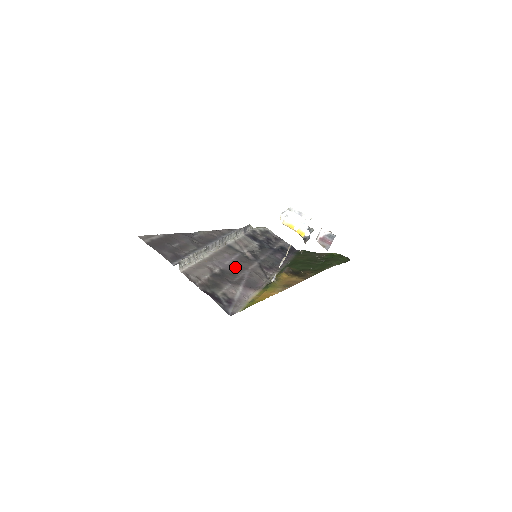
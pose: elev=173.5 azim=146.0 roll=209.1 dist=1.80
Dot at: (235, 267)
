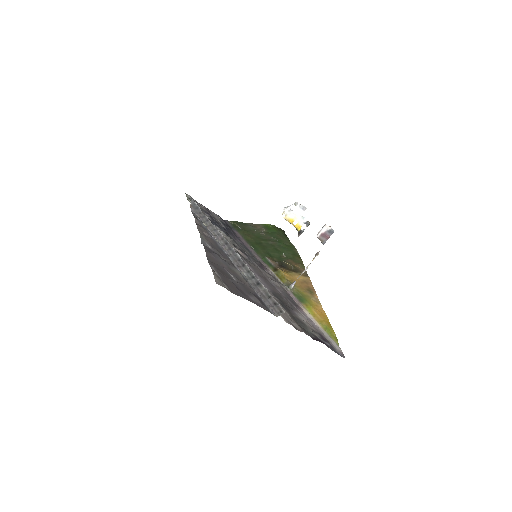
Dot at: (266, 282)
